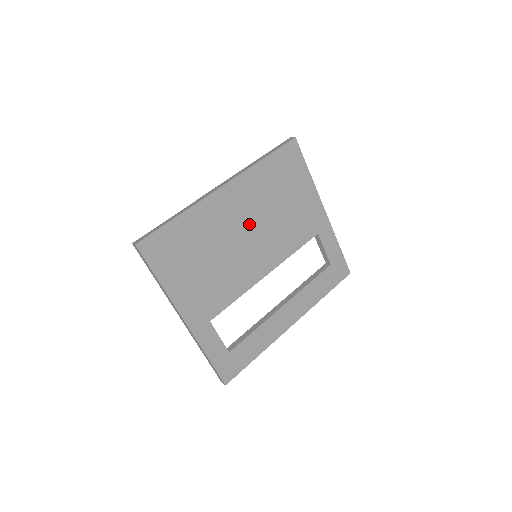
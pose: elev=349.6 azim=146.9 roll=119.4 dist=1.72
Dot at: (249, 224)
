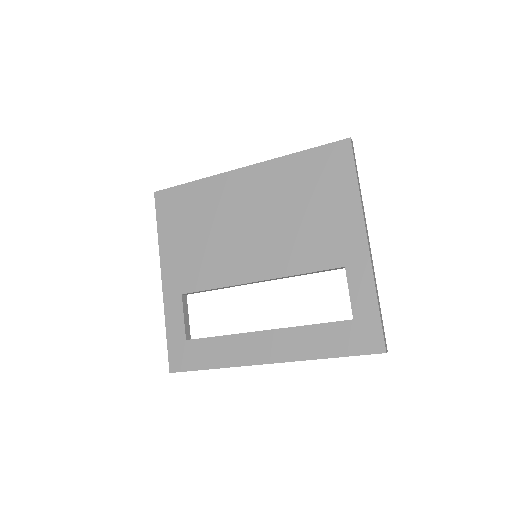
Dot at: (257, 216)
